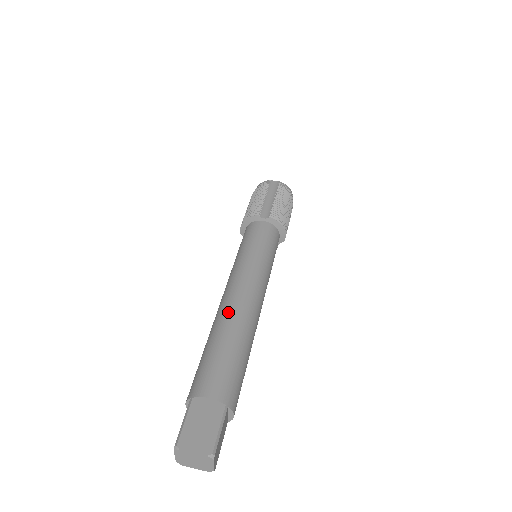
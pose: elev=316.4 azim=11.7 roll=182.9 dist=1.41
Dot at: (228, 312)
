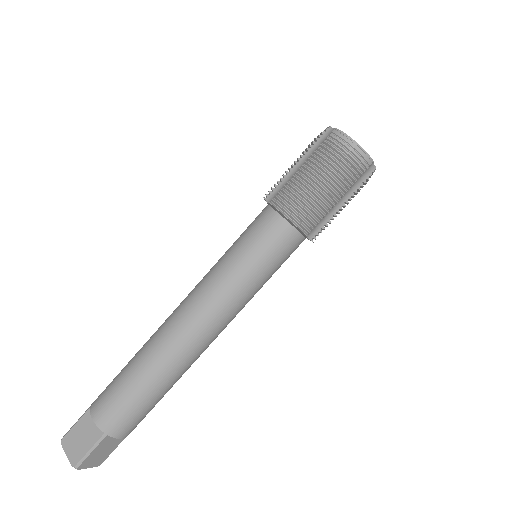
Dot at: (185, 361)
